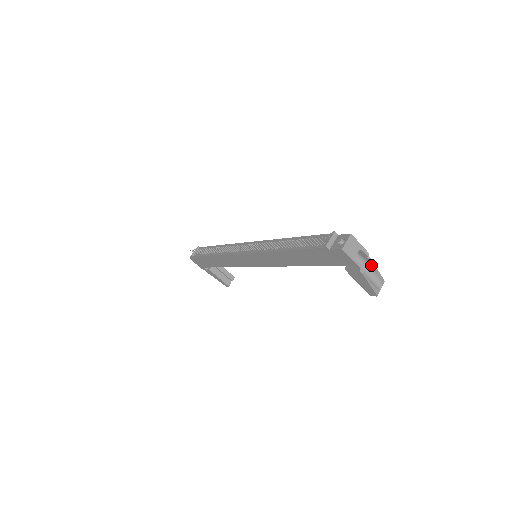
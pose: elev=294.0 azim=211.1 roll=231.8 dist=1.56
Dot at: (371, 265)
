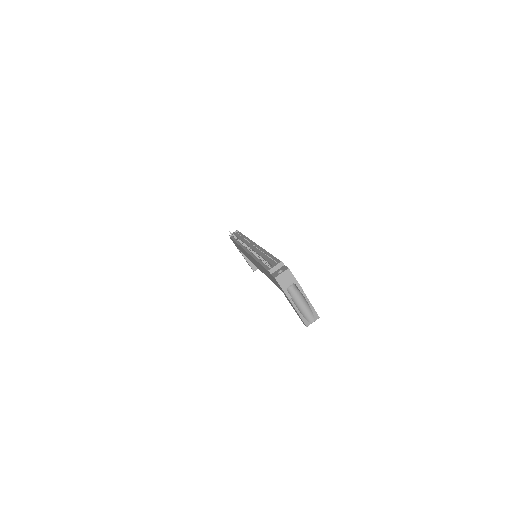
Dot at: (306, 300)
